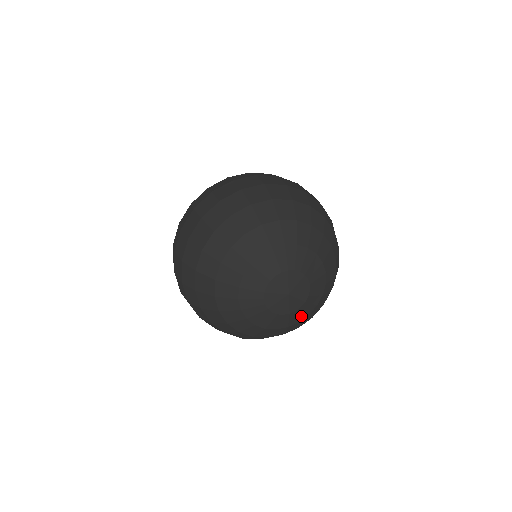
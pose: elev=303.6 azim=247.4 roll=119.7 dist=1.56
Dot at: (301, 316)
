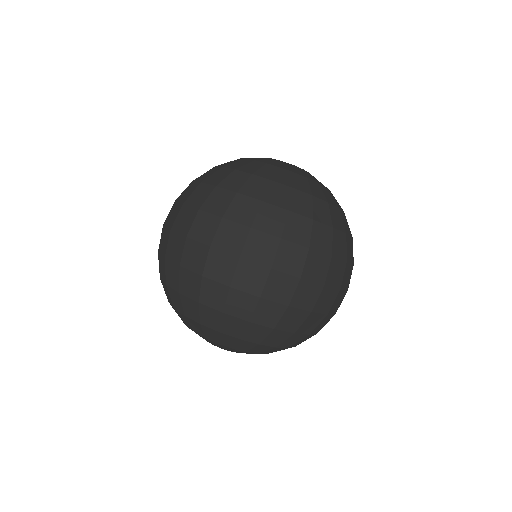
Dot at: occluded
